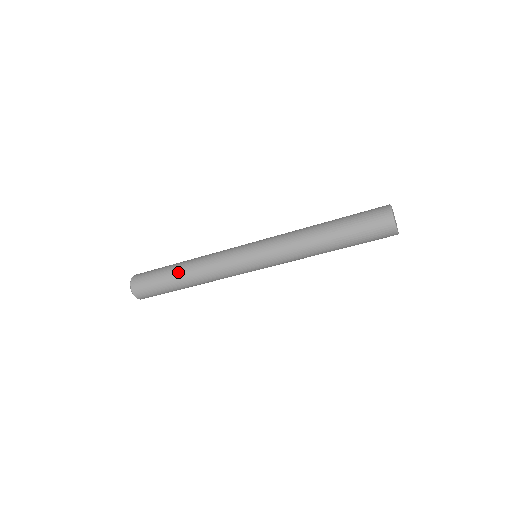
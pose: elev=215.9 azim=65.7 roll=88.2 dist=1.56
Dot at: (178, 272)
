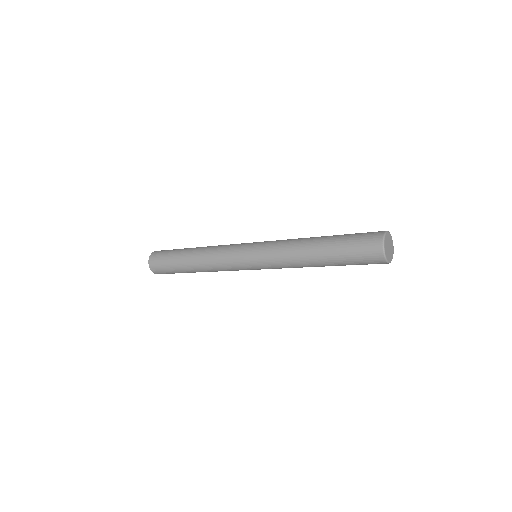
Dot at: (188, 252)
